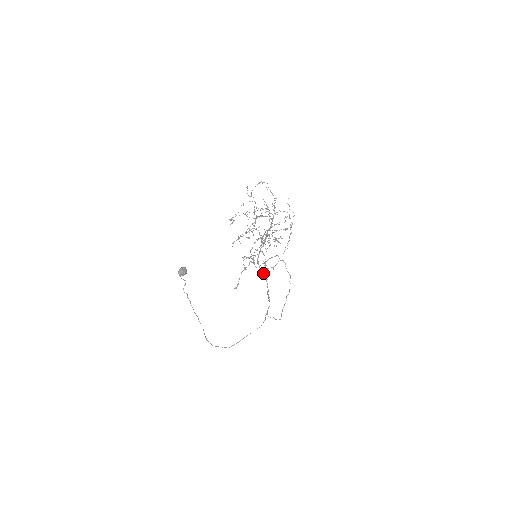
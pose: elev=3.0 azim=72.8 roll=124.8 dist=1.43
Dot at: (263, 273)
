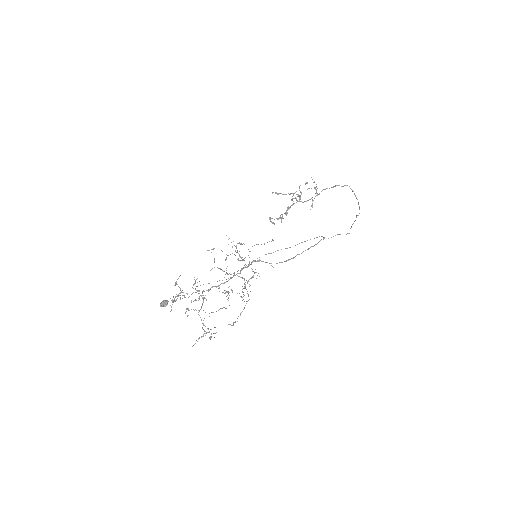
Dot at: occluded
